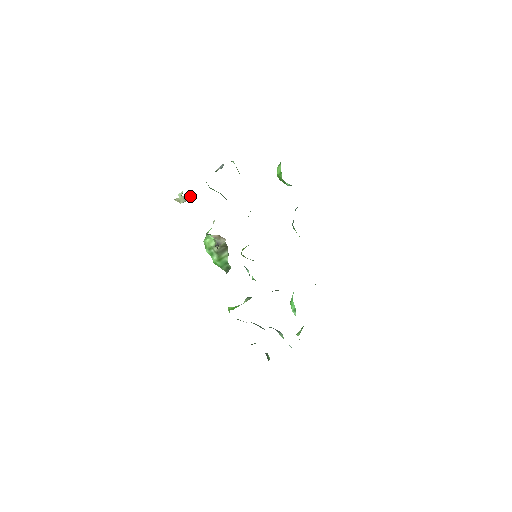
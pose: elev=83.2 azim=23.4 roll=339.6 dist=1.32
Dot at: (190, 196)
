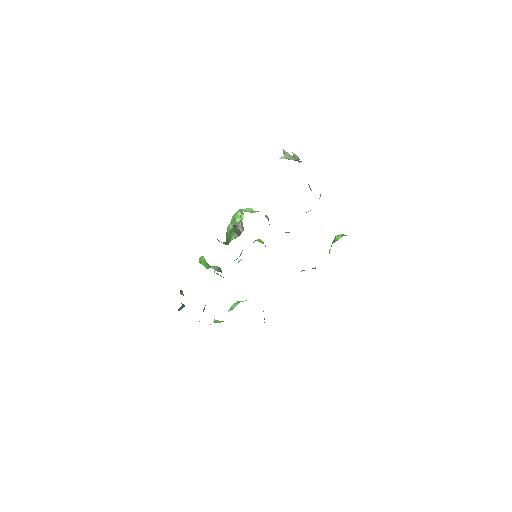
Dot at: (298, 158)
